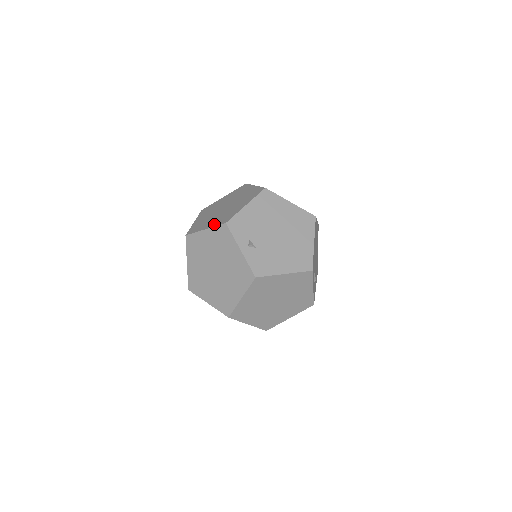
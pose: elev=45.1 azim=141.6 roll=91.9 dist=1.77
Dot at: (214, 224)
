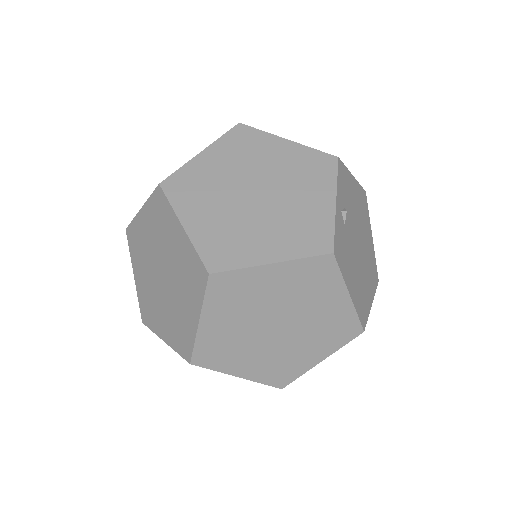
Dot at: (306, 147)
